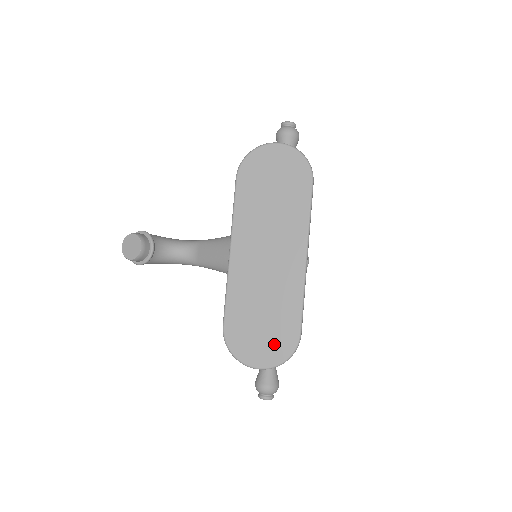
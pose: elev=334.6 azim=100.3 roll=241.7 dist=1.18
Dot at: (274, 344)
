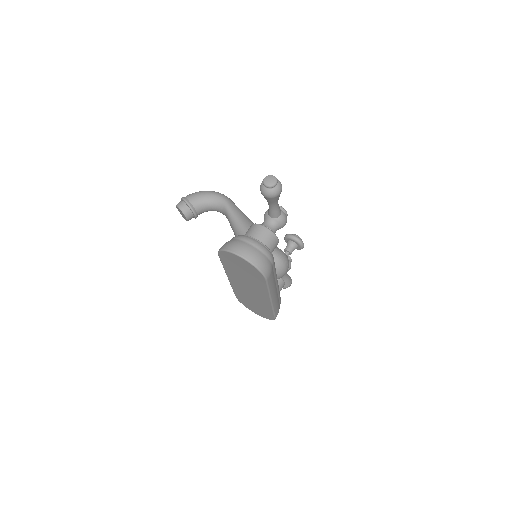
Dot at: (262, 313)
